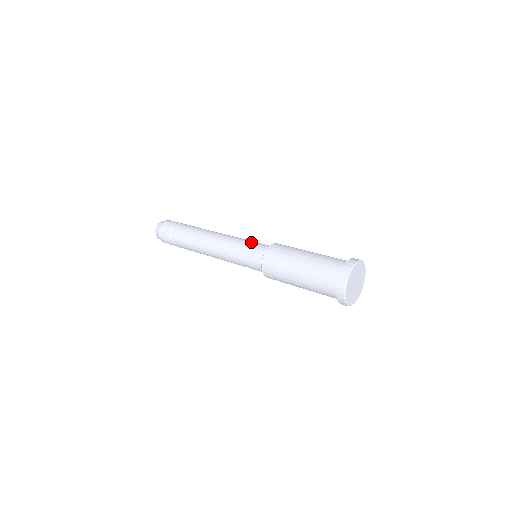
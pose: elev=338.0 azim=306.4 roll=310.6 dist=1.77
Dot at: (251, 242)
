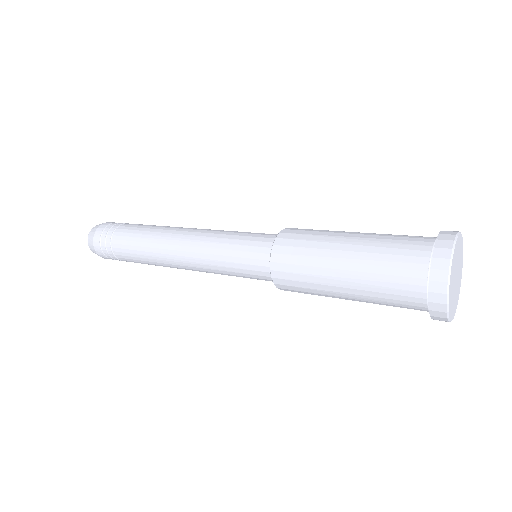
Dot at: occluded
